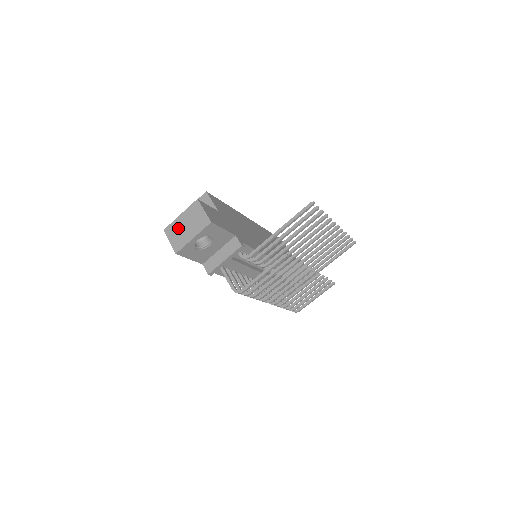
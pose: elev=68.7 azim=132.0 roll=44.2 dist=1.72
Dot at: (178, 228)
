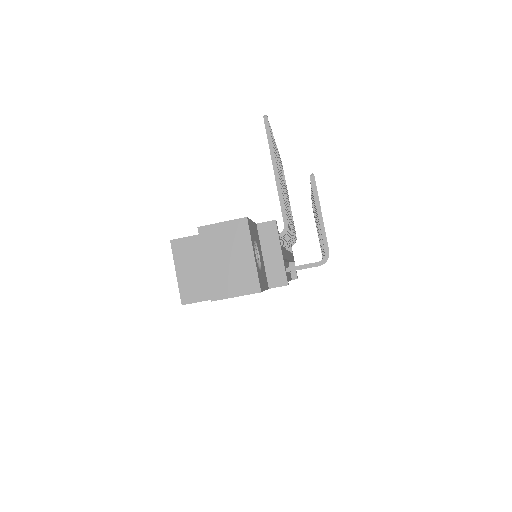
Dot at: (223, 275)
